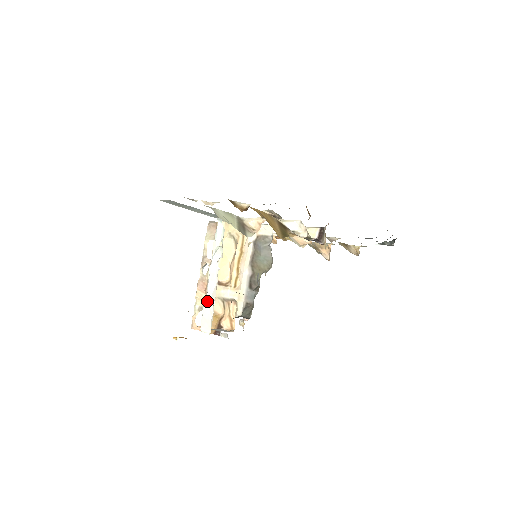
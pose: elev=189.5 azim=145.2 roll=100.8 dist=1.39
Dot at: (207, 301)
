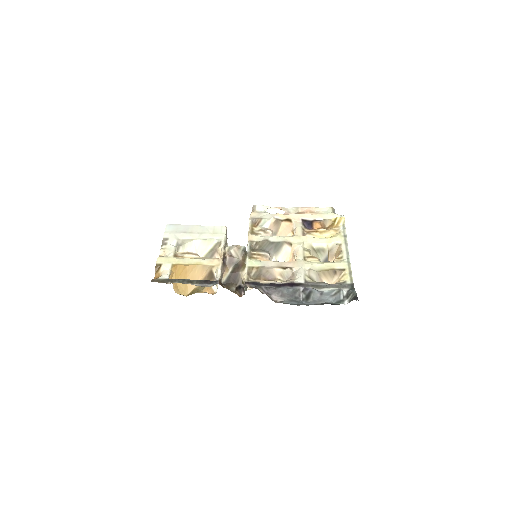
Dot at: occluded
